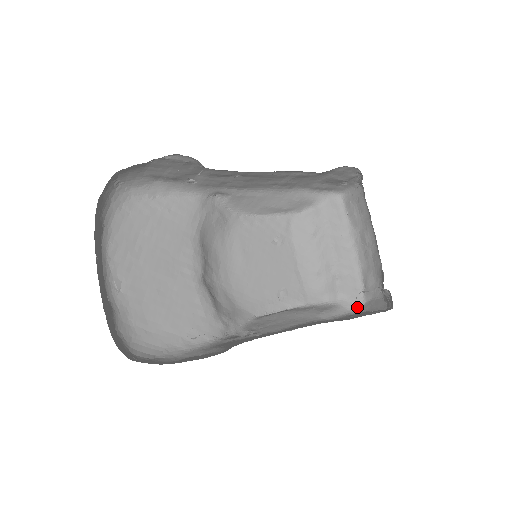
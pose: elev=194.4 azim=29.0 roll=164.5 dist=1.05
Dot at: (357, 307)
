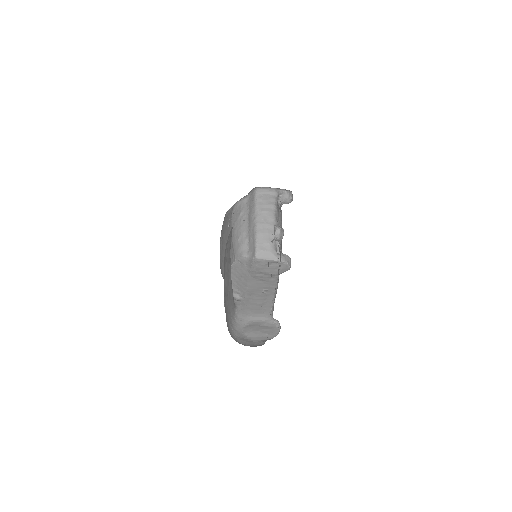
Dot at: (254, 256)
